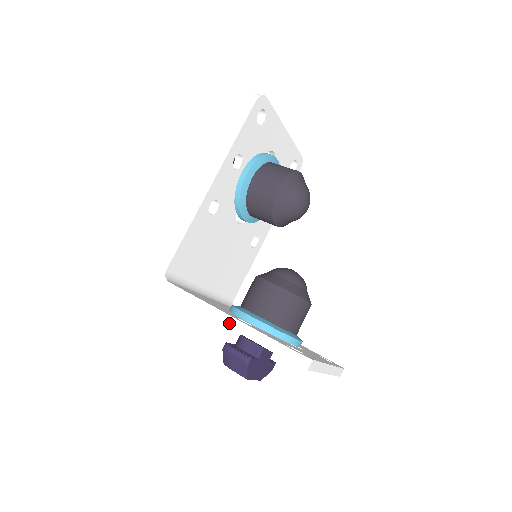
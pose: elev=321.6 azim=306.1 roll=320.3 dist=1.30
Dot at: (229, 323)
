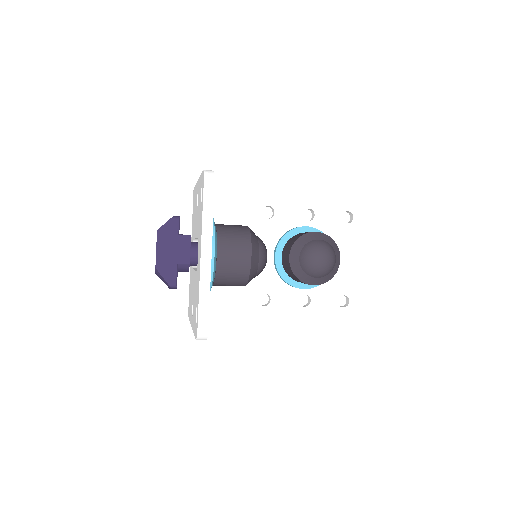
Dot at: occluded
